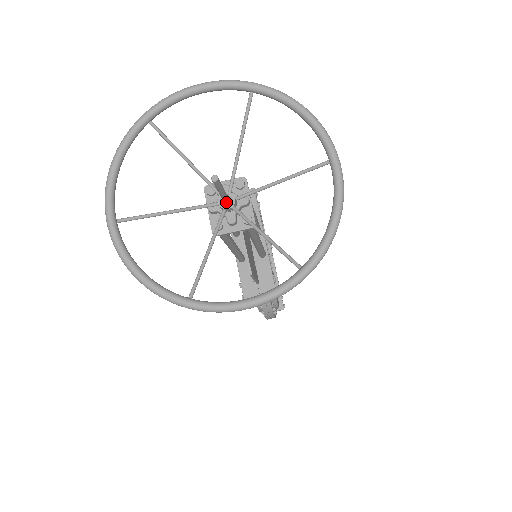
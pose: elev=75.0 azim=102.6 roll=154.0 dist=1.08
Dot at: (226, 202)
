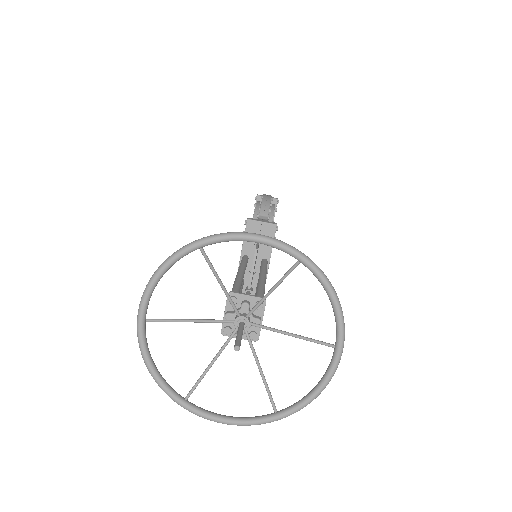
Dot at: occluded
